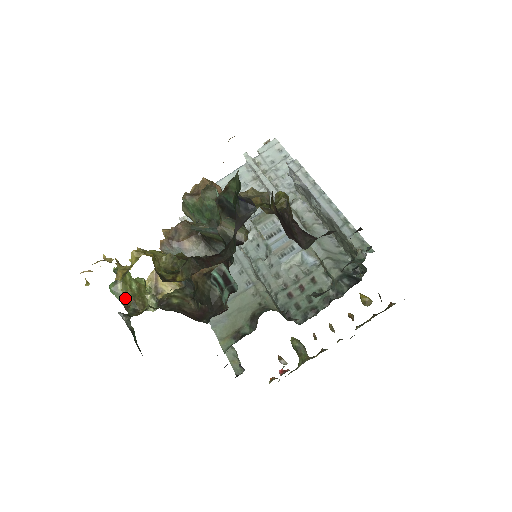
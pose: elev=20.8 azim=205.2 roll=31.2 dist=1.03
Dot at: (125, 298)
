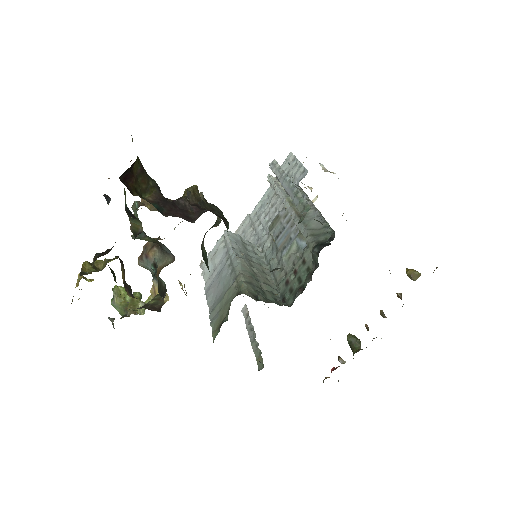
Dot at: (120, 308)
